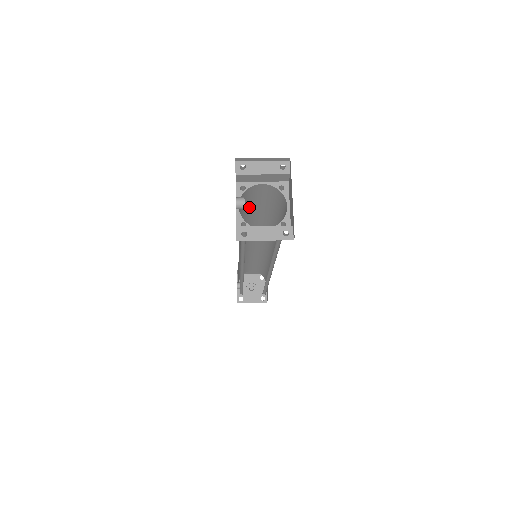
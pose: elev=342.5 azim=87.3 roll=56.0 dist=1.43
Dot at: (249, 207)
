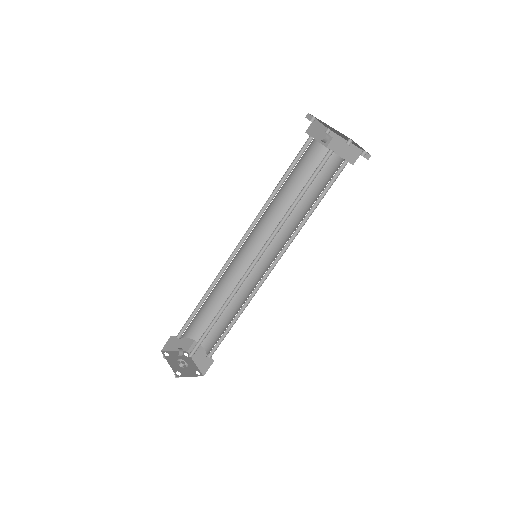
Dot at: (291, 173)
